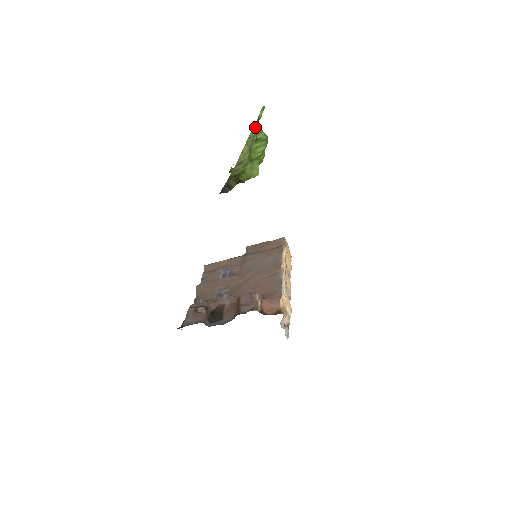
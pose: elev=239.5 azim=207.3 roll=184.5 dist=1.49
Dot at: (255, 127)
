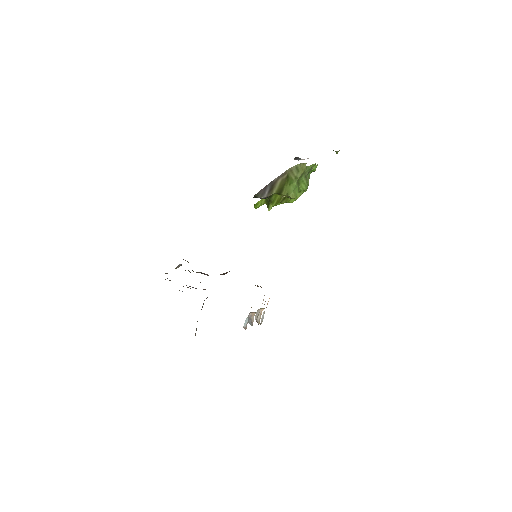
Dot at: (311, 167)
